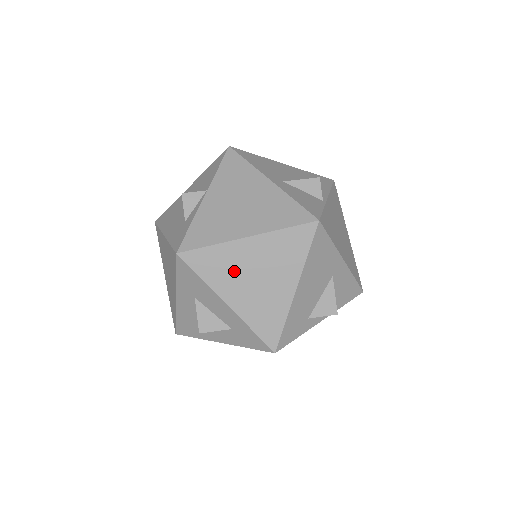
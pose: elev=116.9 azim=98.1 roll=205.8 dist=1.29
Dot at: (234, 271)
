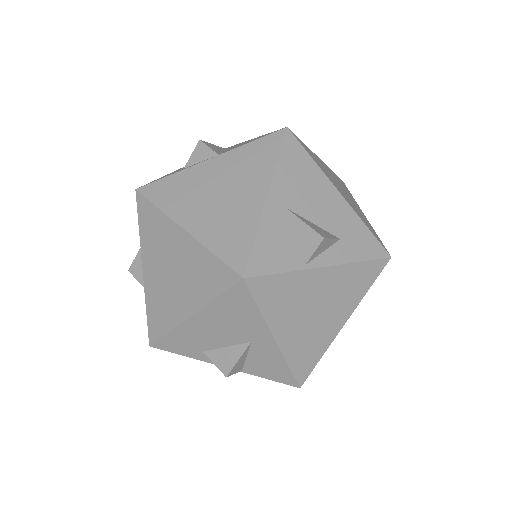
Dot at: (160, 248)
